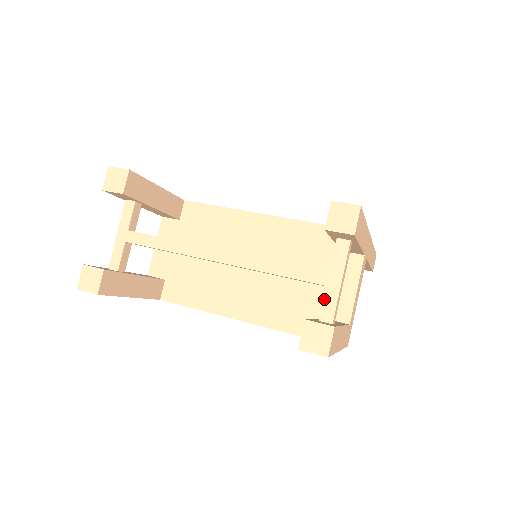
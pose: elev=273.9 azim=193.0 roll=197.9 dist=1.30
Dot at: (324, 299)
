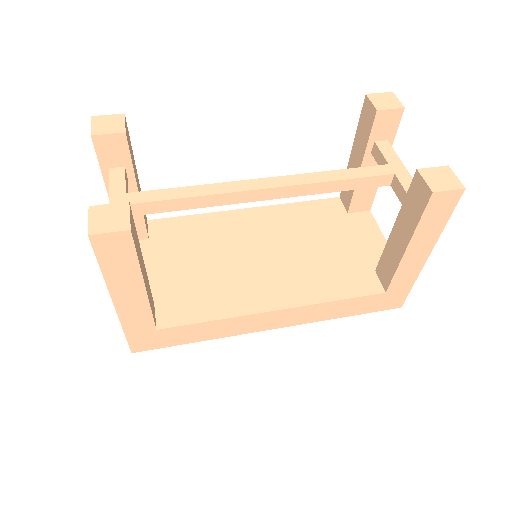
Dot at: (401, 183)
